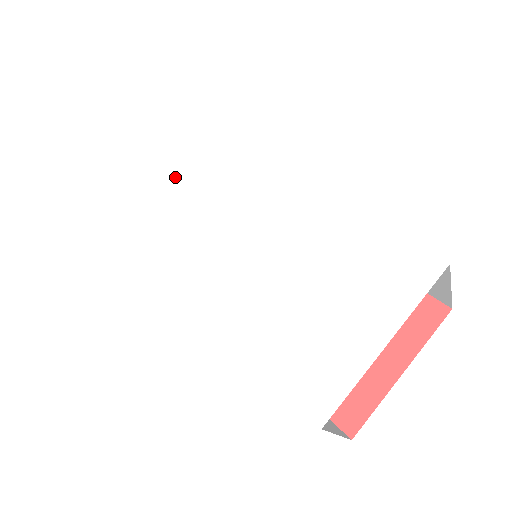
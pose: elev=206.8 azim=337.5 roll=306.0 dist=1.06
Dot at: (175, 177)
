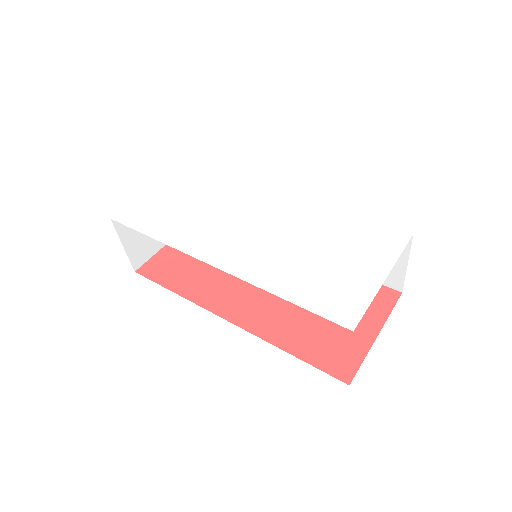
Dot at: (188, 195)
